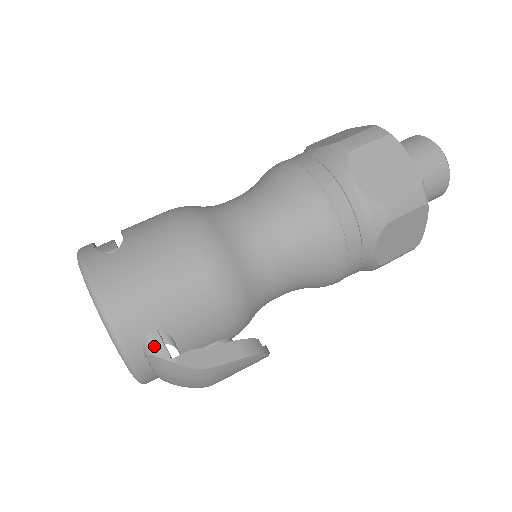
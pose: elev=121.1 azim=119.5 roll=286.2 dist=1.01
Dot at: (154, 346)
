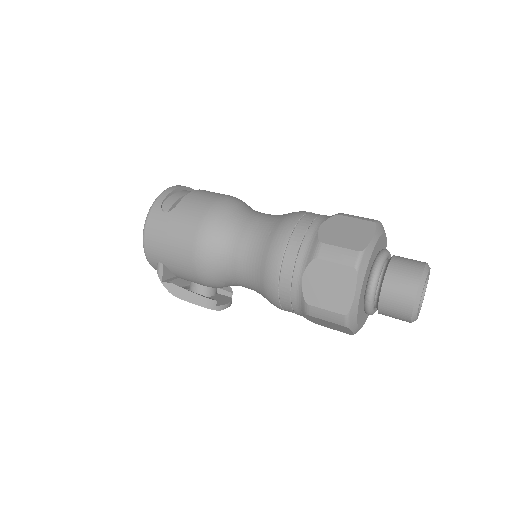
Dot at: (159, 270)
